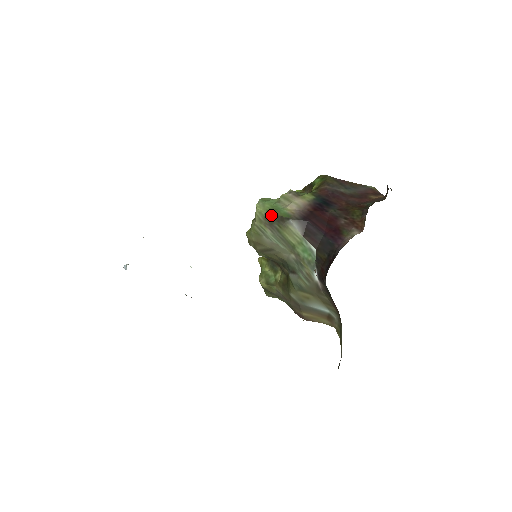
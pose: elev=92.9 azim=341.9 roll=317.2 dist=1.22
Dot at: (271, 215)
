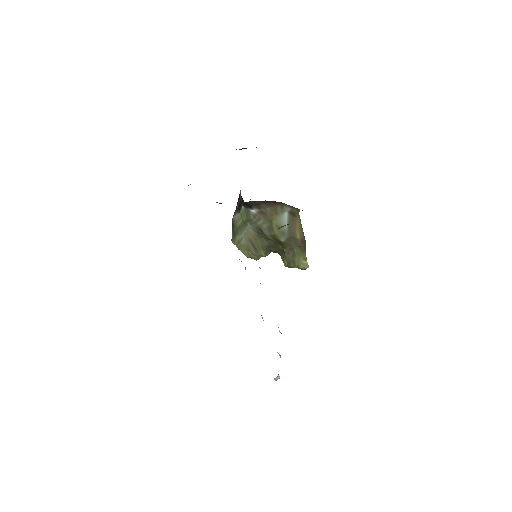
Dot at: (232, 231)
